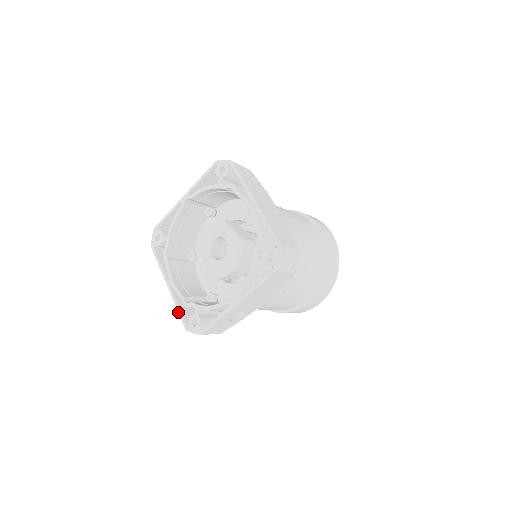
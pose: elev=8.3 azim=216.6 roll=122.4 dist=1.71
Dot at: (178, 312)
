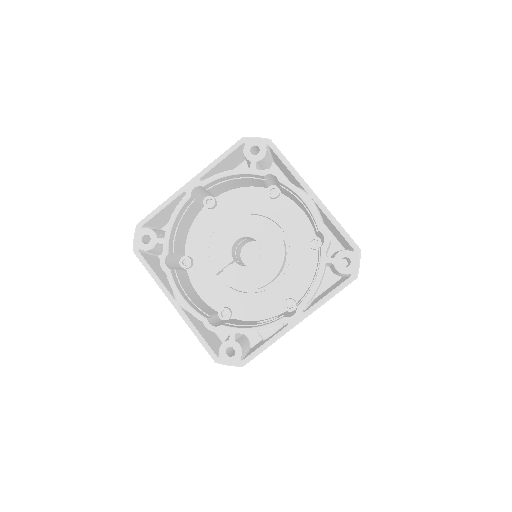
Dot at: (199, 340)
